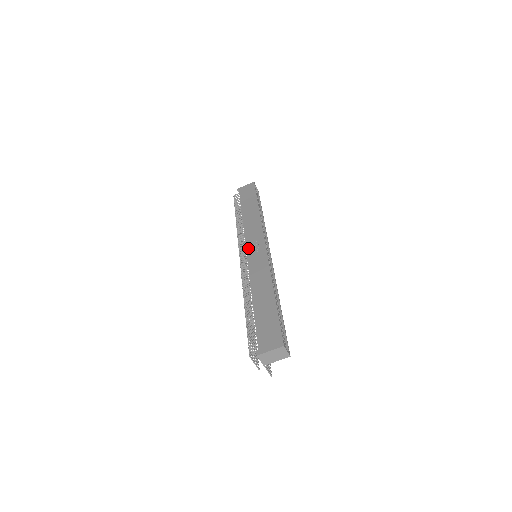
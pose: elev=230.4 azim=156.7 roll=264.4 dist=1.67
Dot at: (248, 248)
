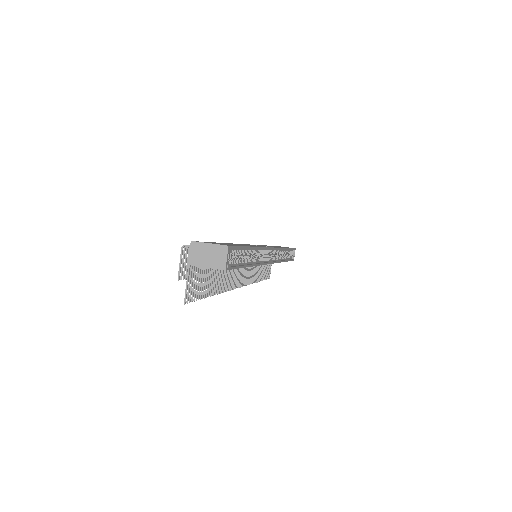
Dot at: occluded
